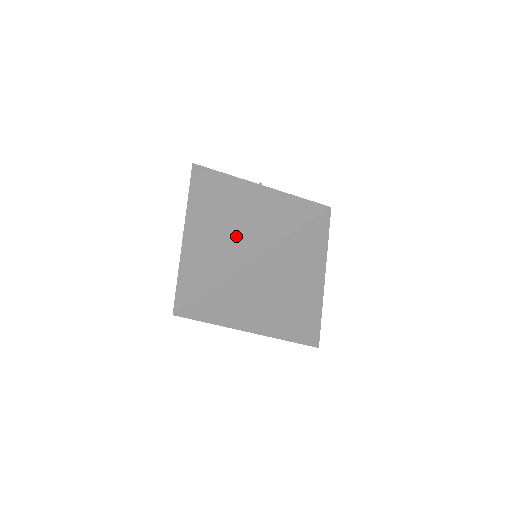
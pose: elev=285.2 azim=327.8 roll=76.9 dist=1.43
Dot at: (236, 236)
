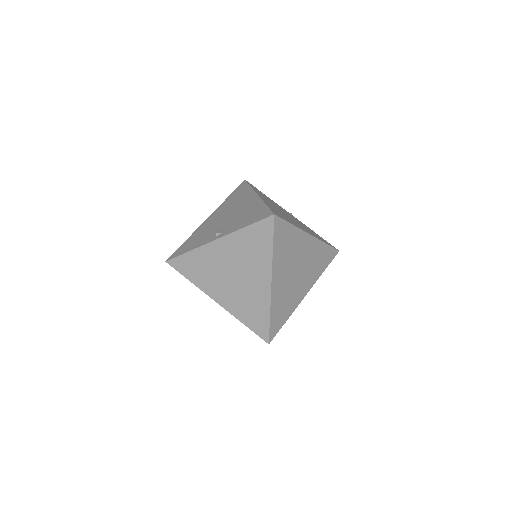
Dot at: (246, 278)
